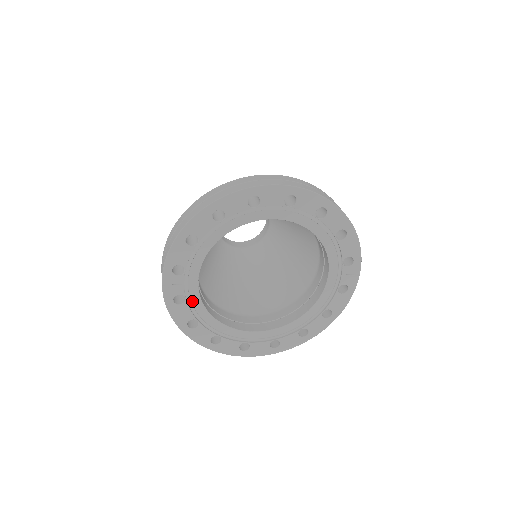
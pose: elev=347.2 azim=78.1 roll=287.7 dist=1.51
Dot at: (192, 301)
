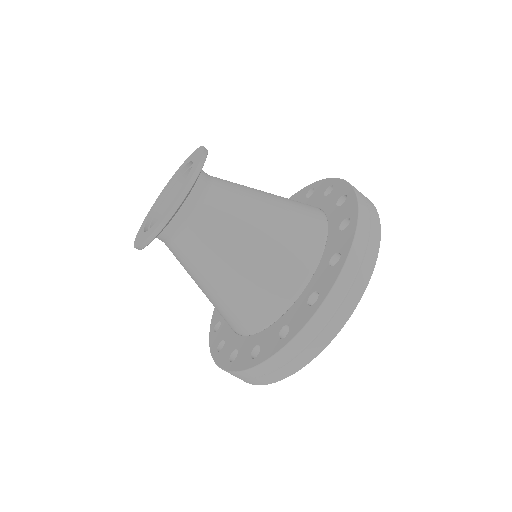
Dot at: occluded
